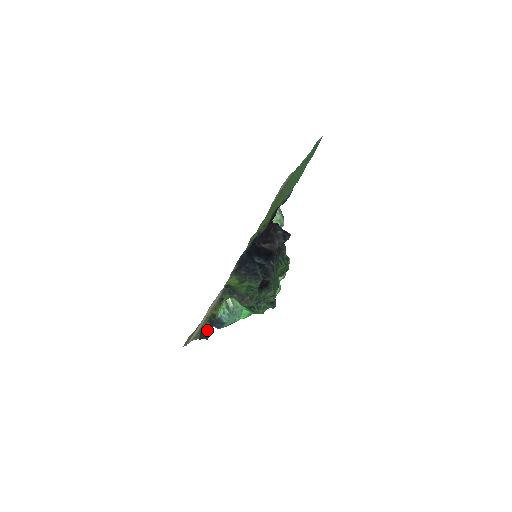
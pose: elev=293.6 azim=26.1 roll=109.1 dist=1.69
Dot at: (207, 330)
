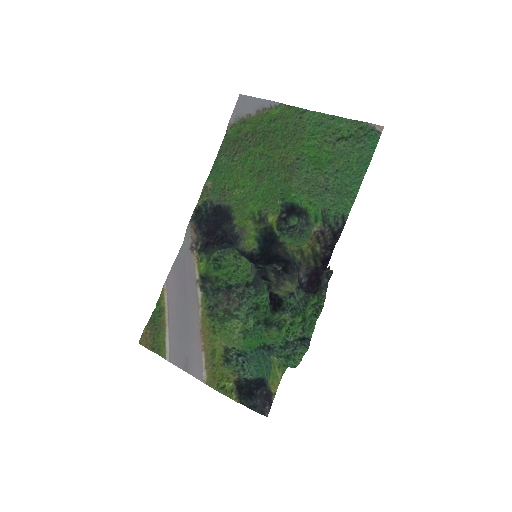
Dot at: (258, 402)
